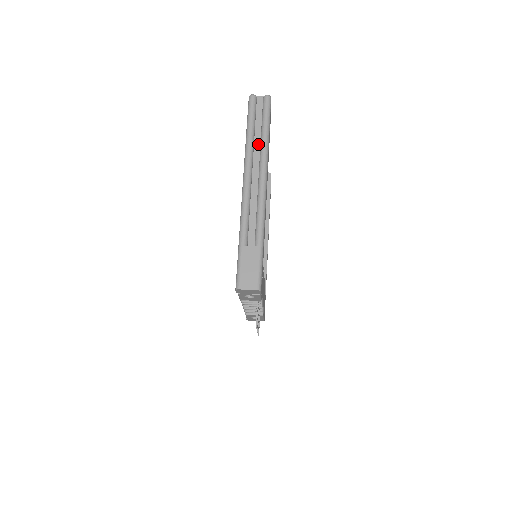
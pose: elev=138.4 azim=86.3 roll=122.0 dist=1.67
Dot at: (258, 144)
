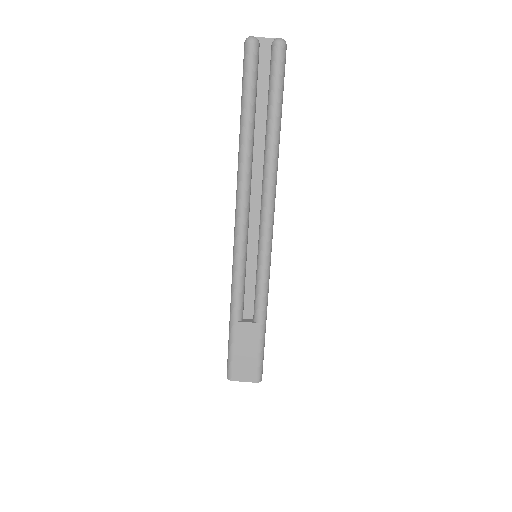
Dot at: (261, 143)
